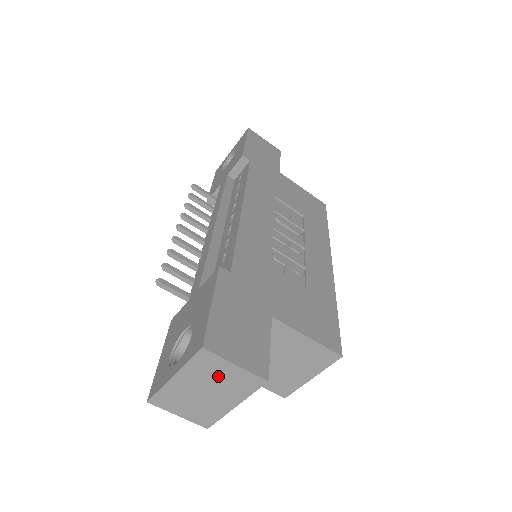
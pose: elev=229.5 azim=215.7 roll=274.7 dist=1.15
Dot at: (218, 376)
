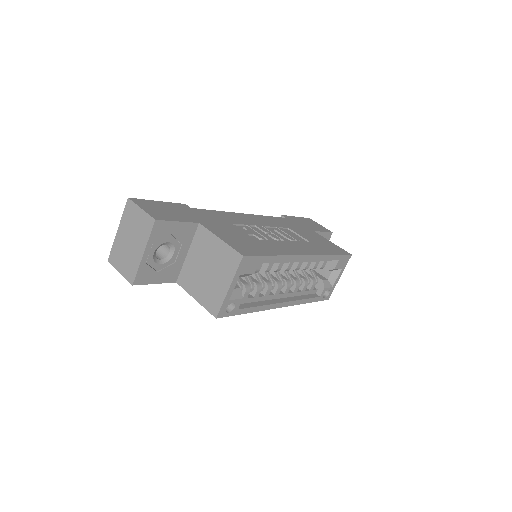
Dot at: (135, 222)
